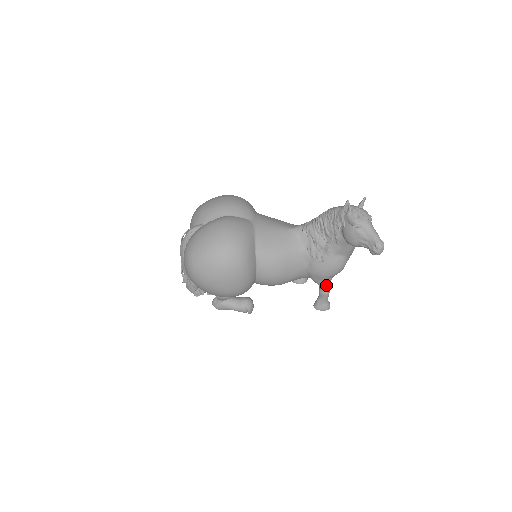
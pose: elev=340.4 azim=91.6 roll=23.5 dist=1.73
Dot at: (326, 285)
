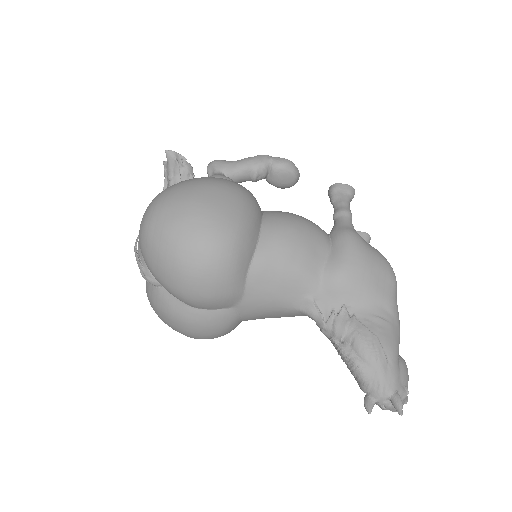
Dot at: occluded
